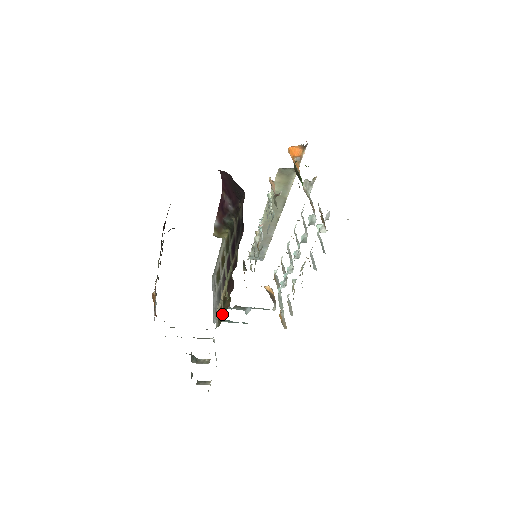
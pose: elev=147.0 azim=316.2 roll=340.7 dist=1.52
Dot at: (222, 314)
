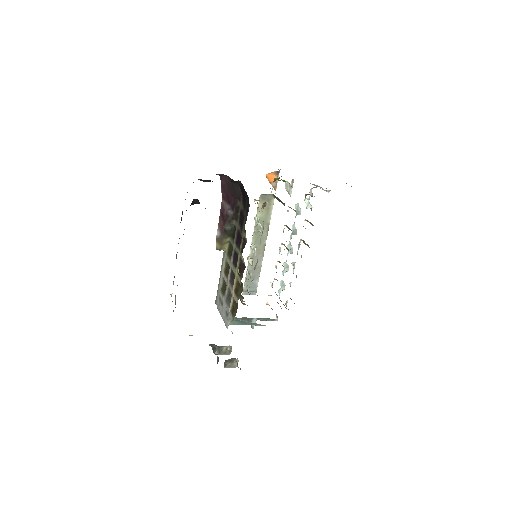
Dot at: (236, 302)
